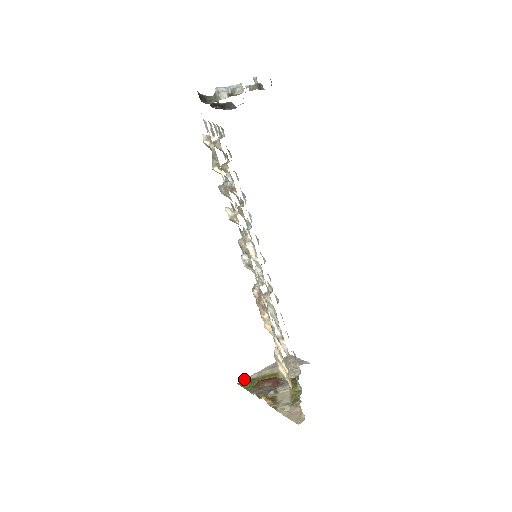
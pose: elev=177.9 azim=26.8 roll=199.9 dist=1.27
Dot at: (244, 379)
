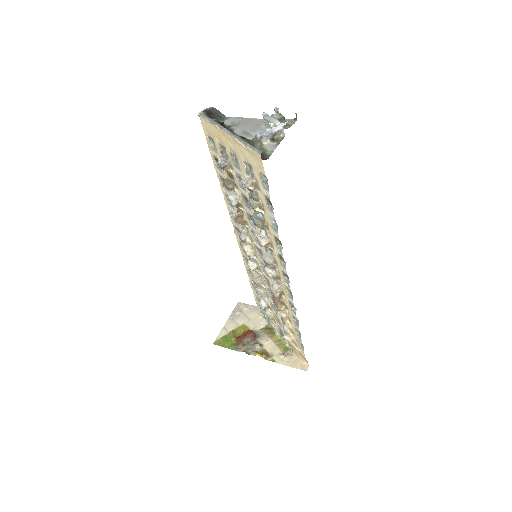
Dot at: (216, 338)
